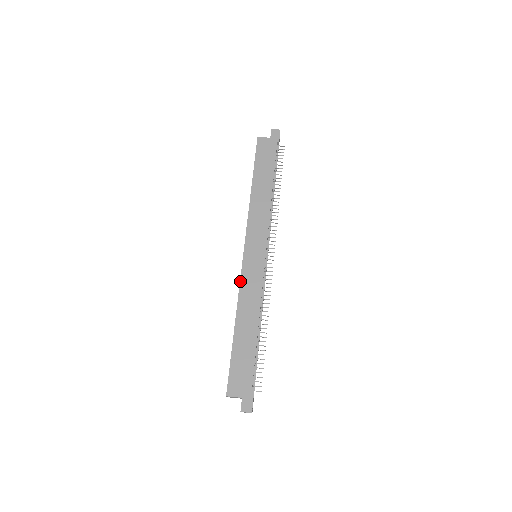
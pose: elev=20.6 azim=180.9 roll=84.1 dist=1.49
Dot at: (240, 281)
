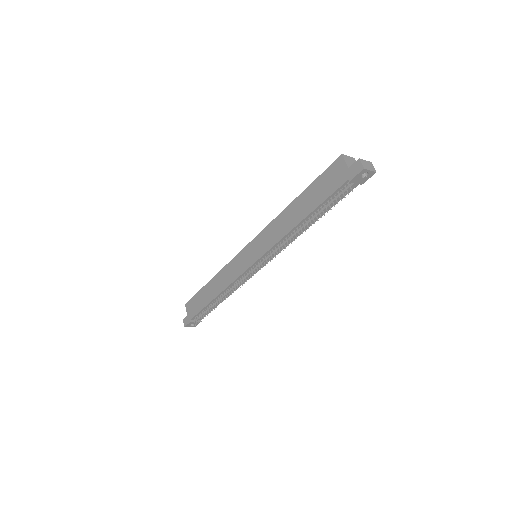
Dot at: (231, 260)
